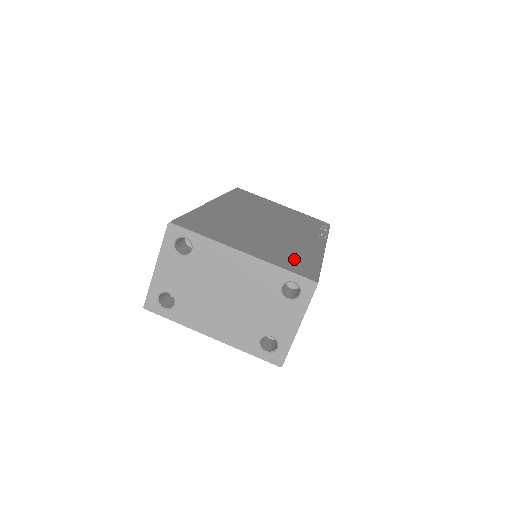
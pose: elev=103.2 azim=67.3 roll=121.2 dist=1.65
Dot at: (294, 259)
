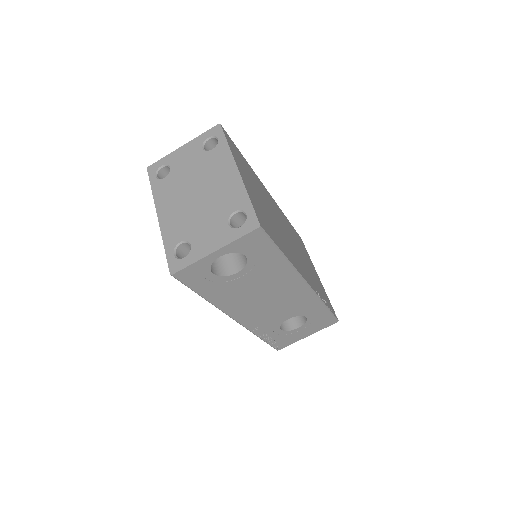
Dot at: (268, 223)
